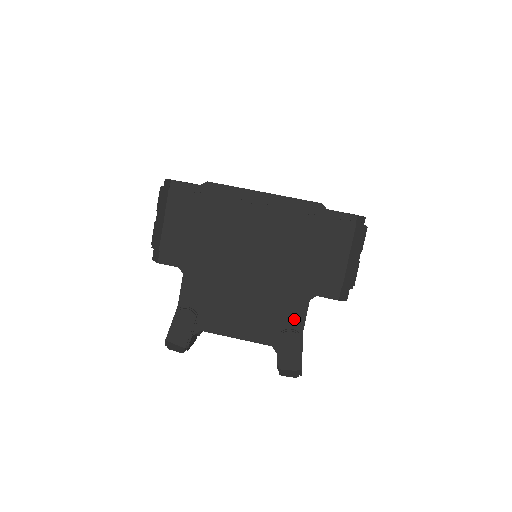
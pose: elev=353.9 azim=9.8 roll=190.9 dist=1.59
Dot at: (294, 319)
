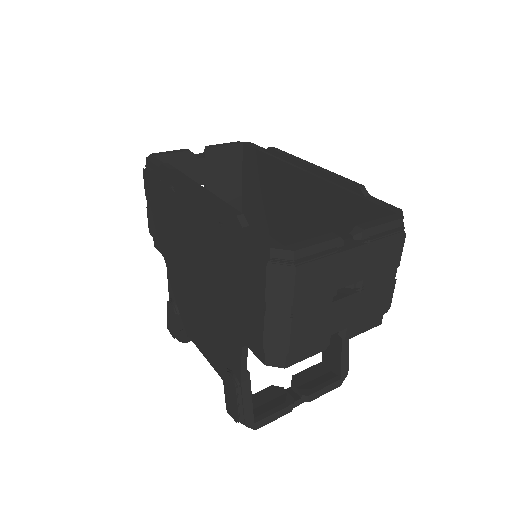
Dot at: (233, 361)
